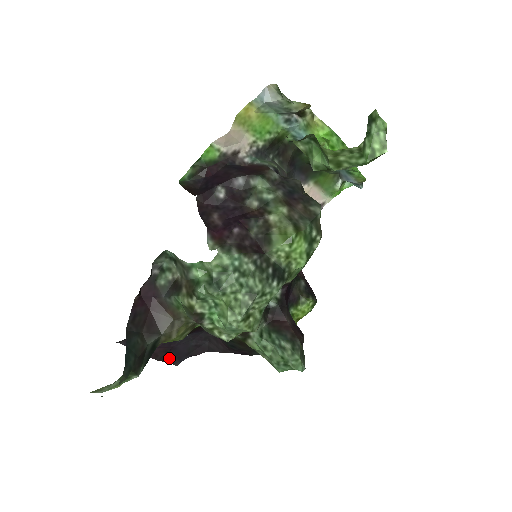
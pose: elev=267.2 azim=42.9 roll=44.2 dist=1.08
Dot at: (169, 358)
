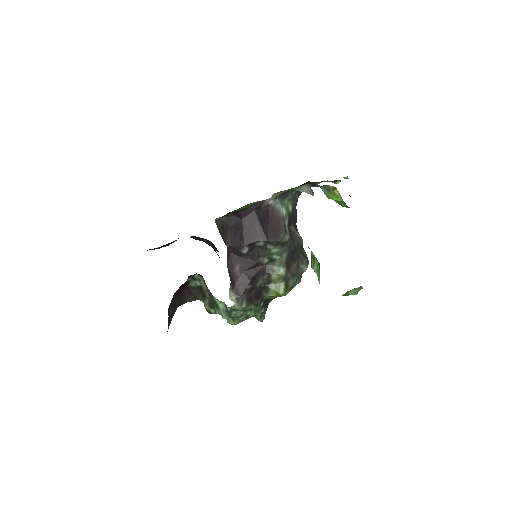
Dot at: occluded
